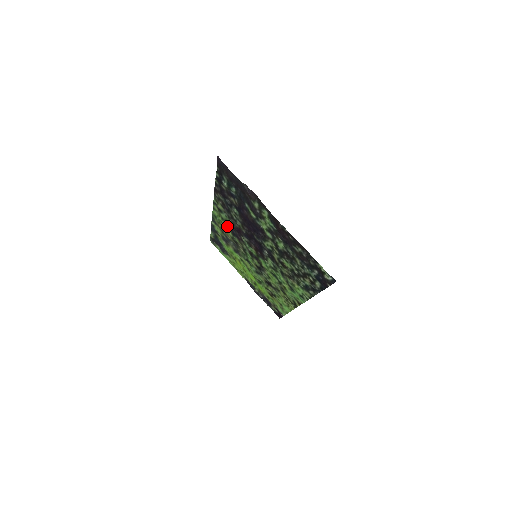
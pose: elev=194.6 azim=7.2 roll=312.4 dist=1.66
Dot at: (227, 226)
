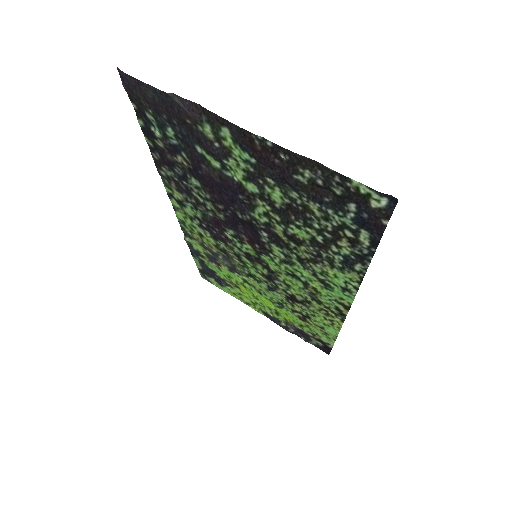
Dot at: (201, 228)
